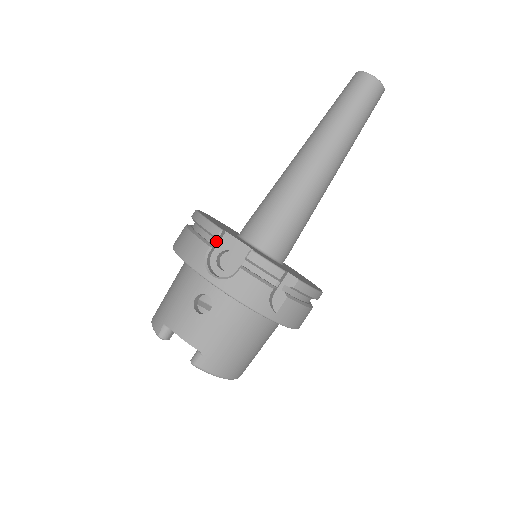
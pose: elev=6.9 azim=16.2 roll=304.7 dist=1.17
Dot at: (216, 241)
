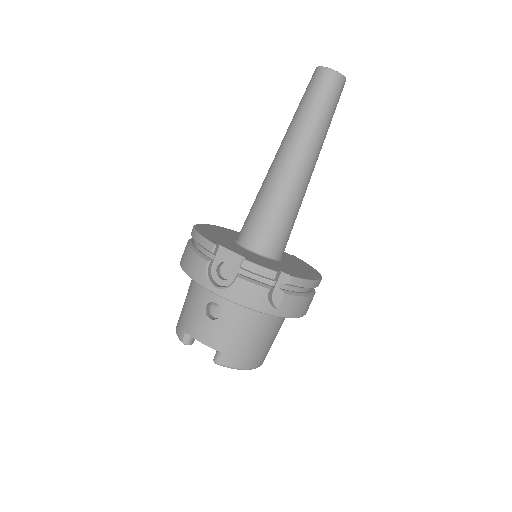
Dot at: (213, 255)
